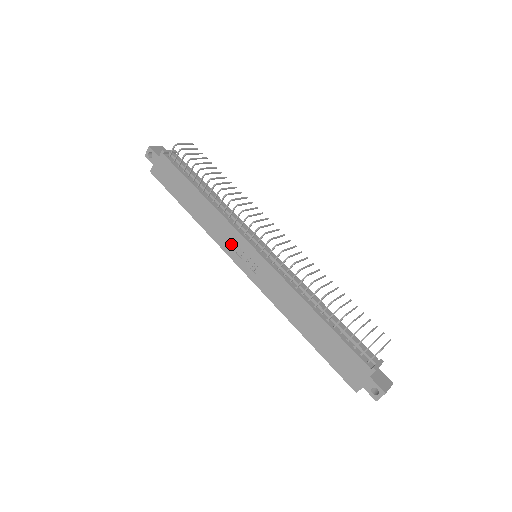
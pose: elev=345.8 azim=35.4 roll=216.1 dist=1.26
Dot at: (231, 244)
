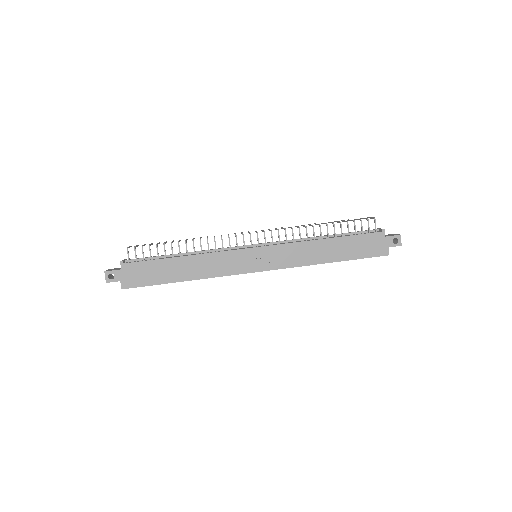
Dot at: (235, 264)
